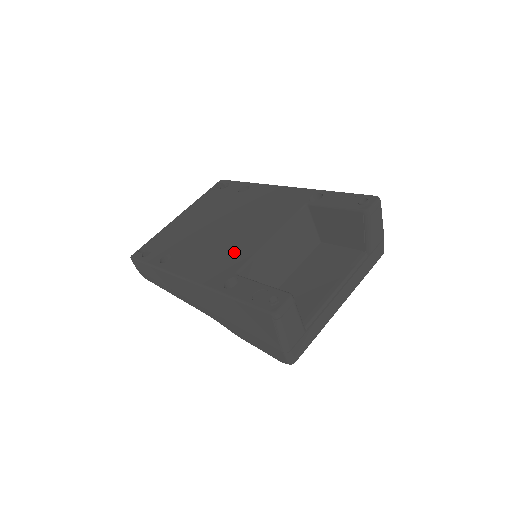
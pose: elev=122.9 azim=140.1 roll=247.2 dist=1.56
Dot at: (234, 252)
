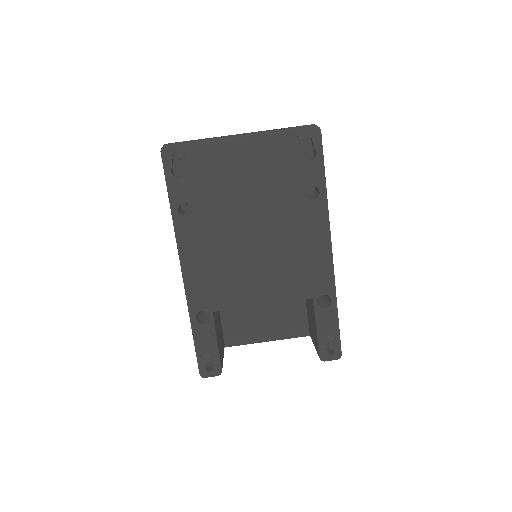
Dot at: (230, 285)
